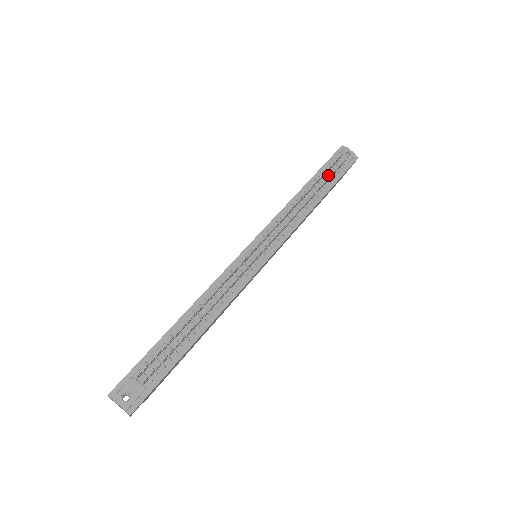
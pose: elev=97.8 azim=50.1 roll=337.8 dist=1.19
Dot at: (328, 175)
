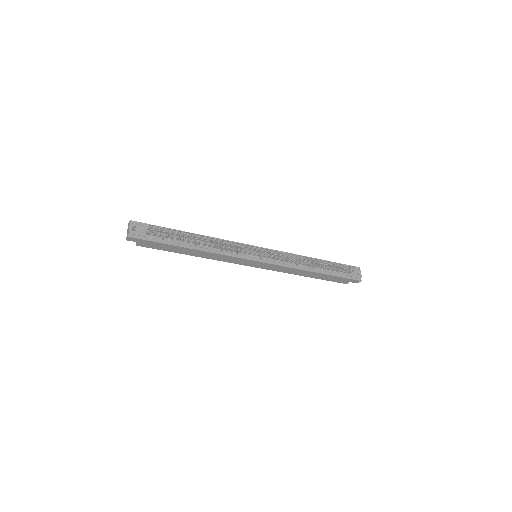
Dot at: occluded
